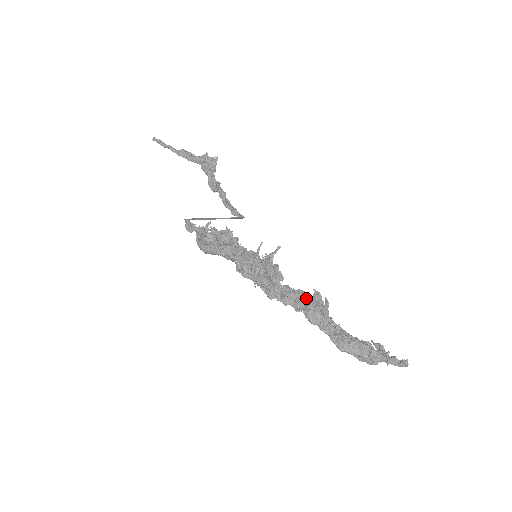
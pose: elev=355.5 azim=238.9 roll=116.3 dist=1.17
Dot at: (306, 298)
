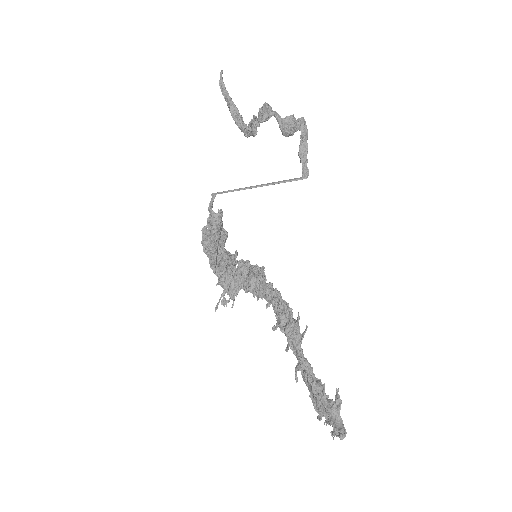
Dot at: (286, 318)
